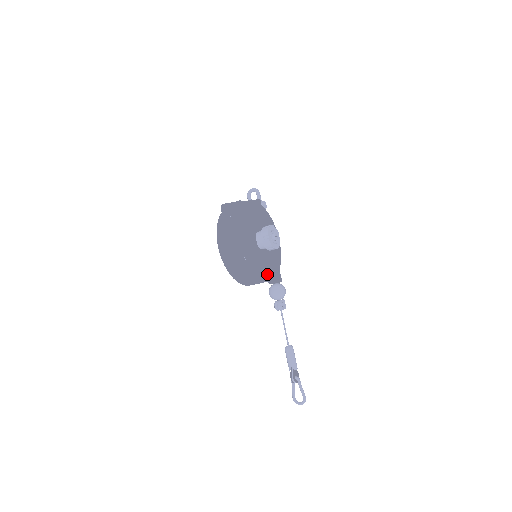
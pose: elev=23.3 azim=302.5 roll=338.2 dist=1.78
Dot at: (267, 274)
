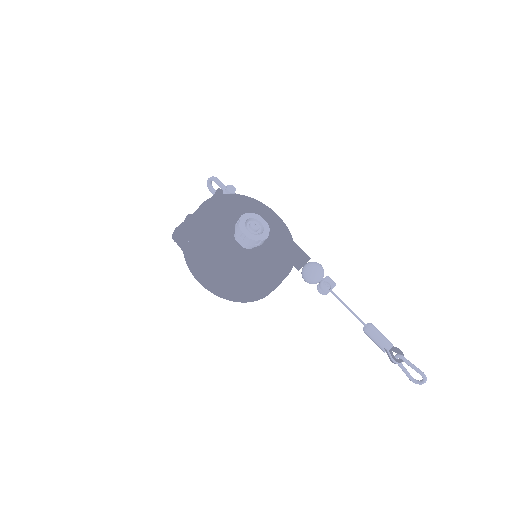
Dot at: (278, 271)
